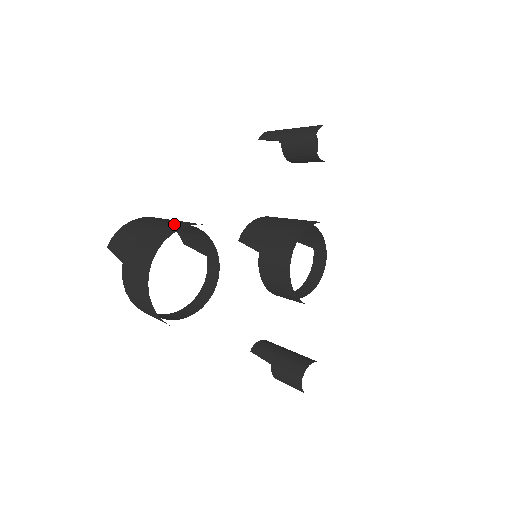
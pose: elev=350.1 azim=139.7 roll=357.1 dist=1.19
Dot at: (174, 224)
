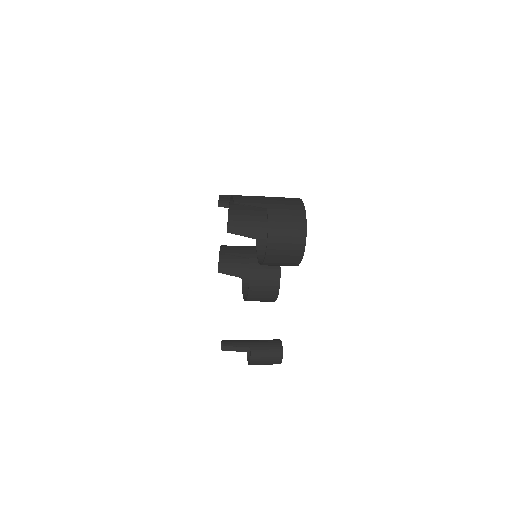
Dot at: occluded
